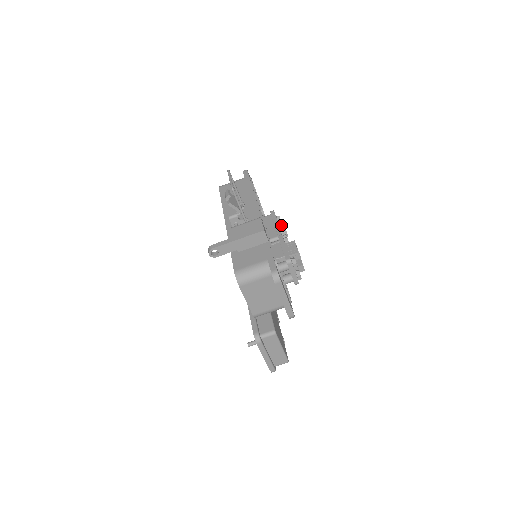
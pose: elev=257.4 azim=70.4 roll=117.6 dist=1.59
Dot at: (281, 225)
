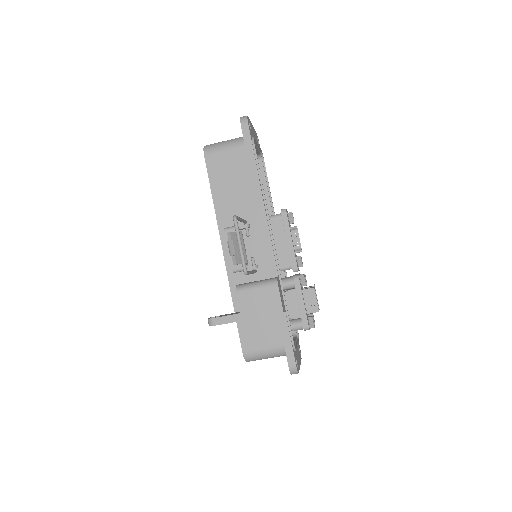
Dot at: (295, 237)
